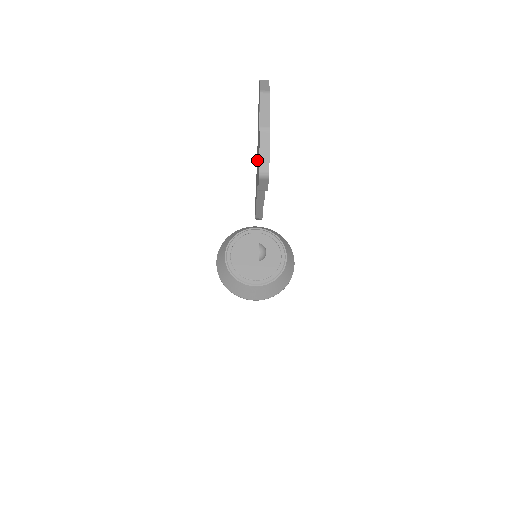
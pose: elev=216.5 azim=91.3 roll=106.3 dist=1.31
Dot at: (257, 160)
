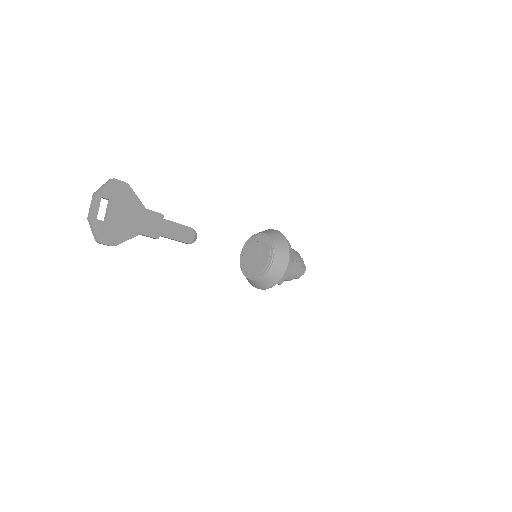
Dot at: (138, 219)
